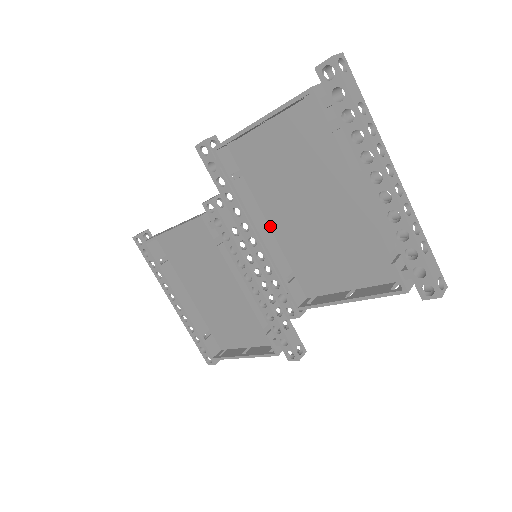
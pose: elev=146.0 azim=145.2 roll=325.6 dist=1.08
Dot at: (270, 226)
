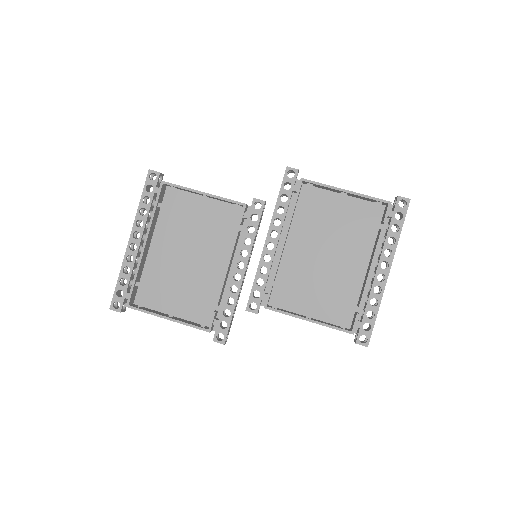
Dot at: (286, 246)
